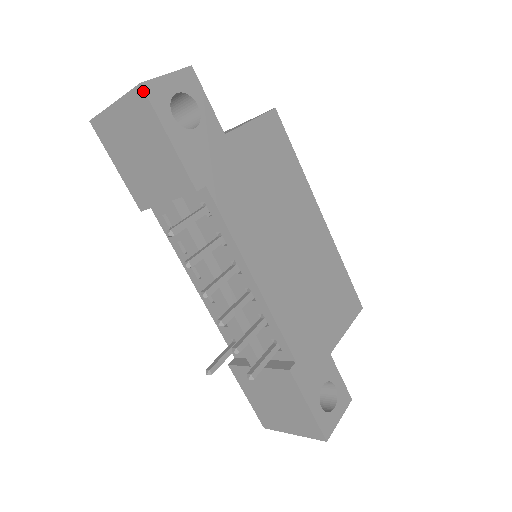
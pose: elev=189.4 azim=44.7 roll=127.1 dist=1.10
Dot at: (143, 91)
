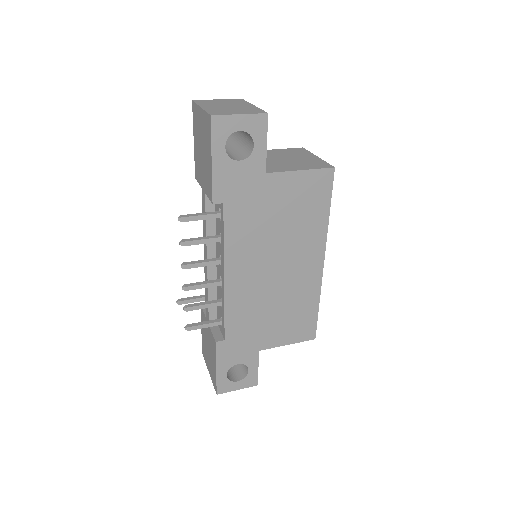
Dot at: (210, 121)
